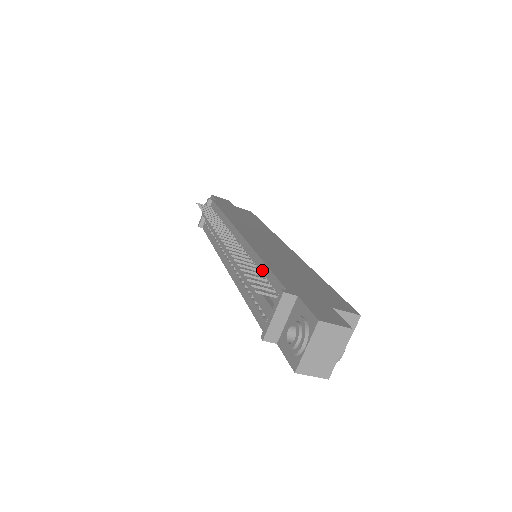
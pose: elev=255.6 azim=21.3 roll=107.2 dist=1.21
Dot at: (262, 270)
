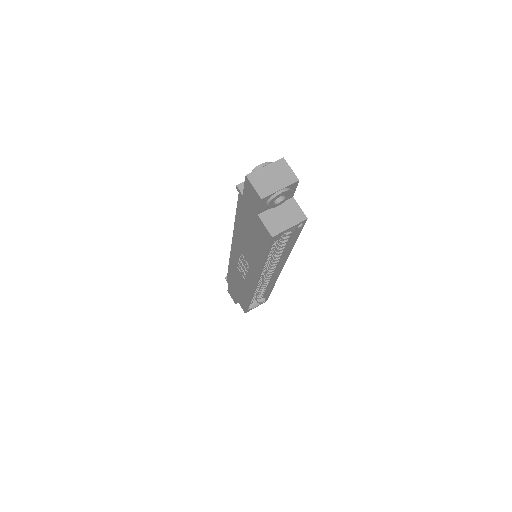
Dot at: occluded
